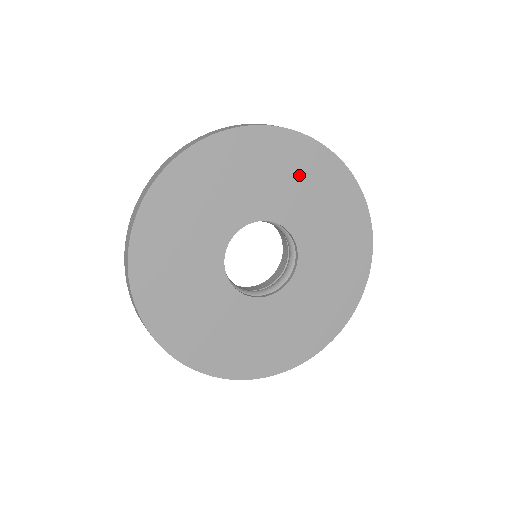
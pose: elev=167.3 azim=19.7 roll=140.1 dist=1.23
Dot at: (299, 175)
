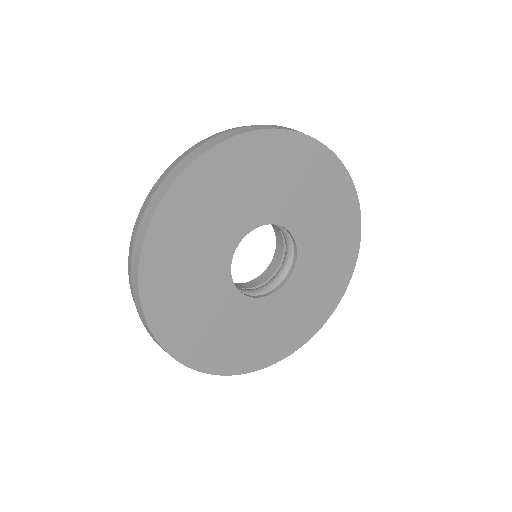
Dot at: (222, 191)
